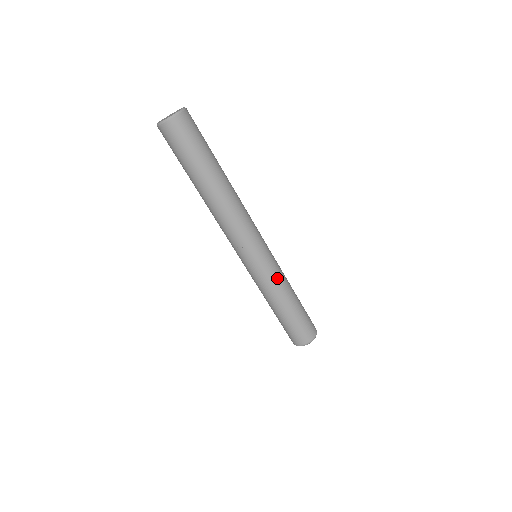
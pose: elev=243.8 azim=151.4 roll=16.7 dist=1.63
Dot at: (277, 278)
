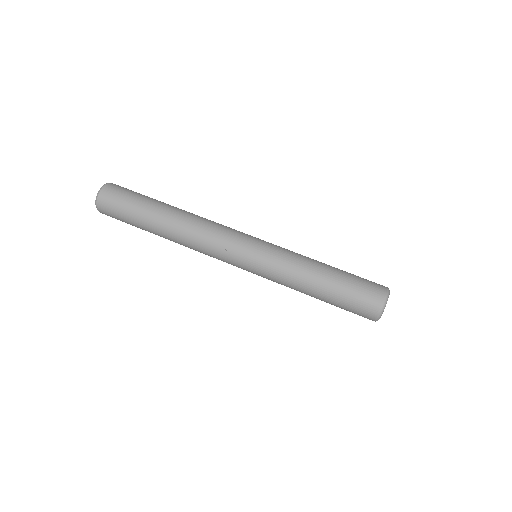
Dot at: (286, 257)
